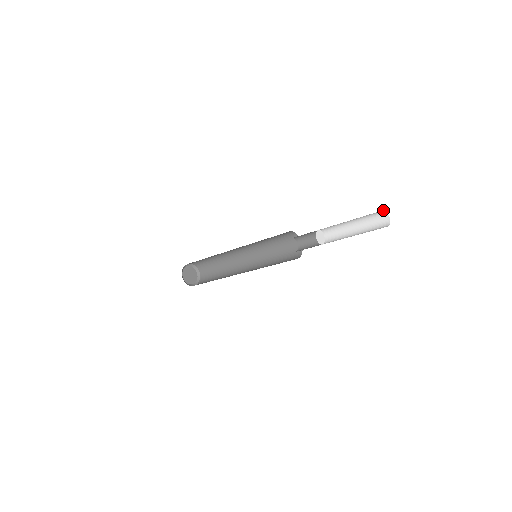
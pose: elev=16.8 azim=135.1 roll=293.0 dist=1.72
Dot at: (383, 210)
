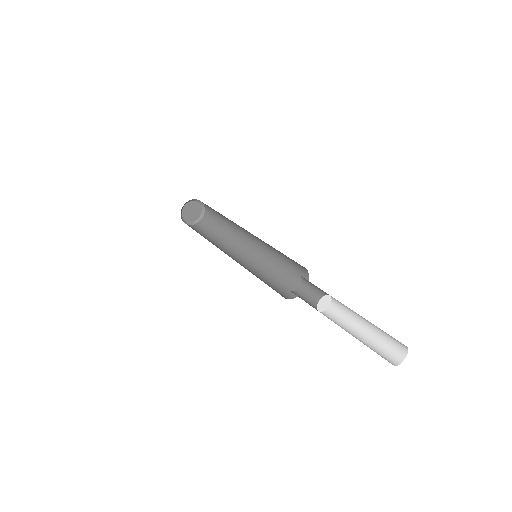
Dot at: occluded
